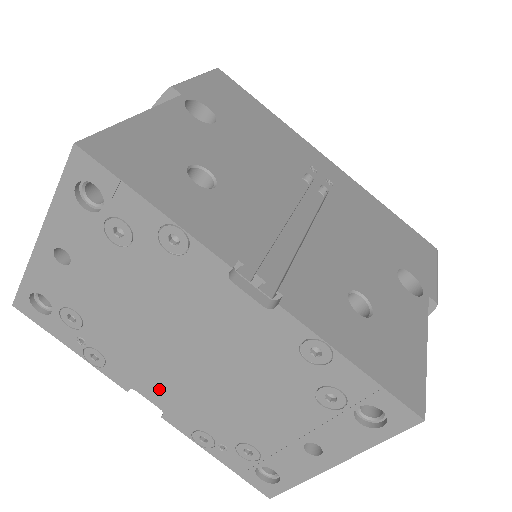
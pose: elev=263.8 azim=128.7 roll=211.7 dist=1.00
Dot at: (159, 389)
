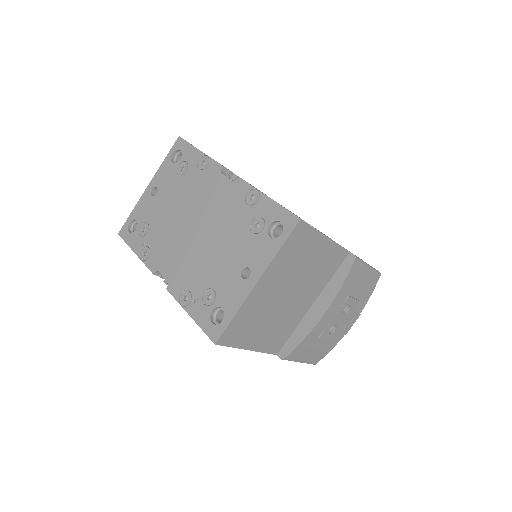
Dot at: (172, 263)
